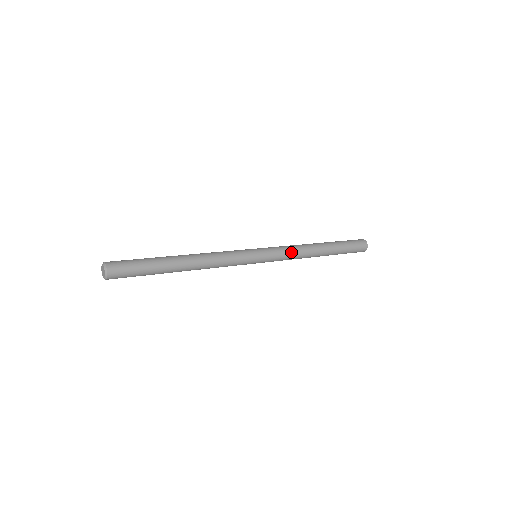
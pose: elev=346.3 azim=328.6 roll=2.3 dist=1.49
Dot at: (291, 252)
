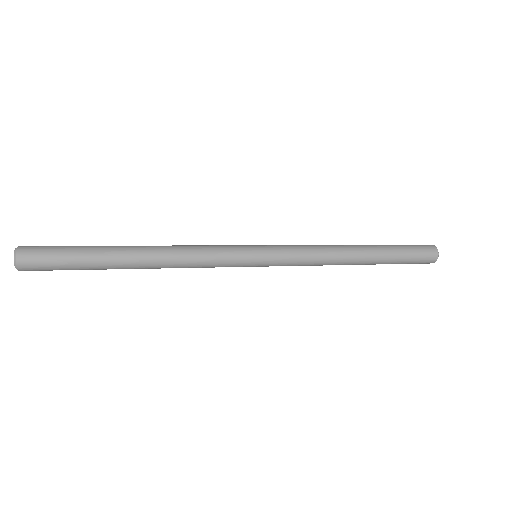
Dot at: (310, 261)
